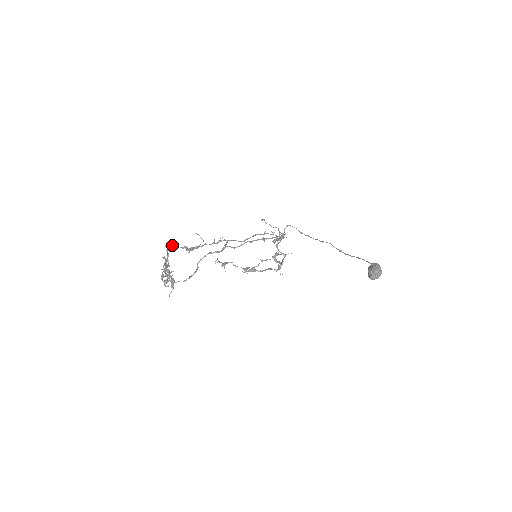
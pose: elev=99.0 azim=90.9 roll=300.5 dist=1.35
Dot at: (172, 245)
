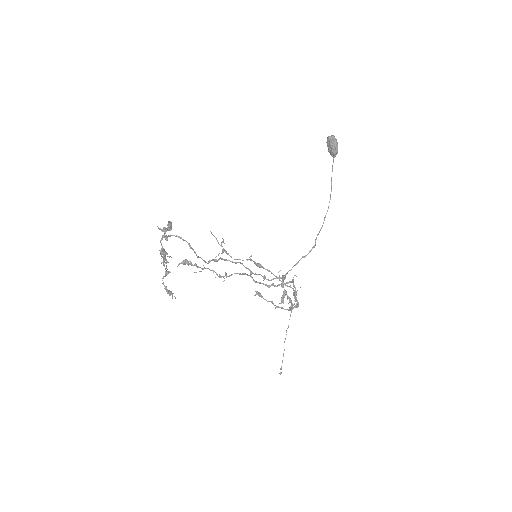
Dot at: occluded
